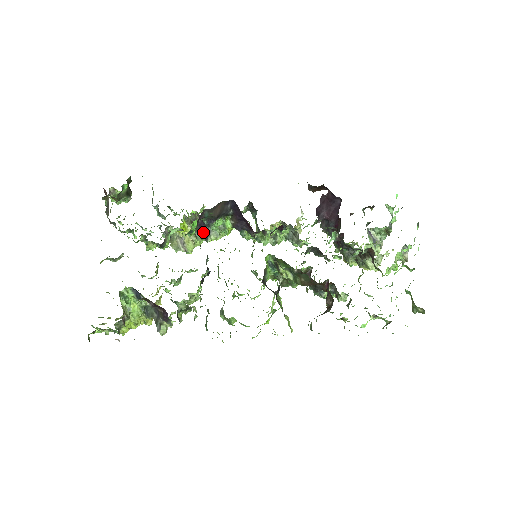
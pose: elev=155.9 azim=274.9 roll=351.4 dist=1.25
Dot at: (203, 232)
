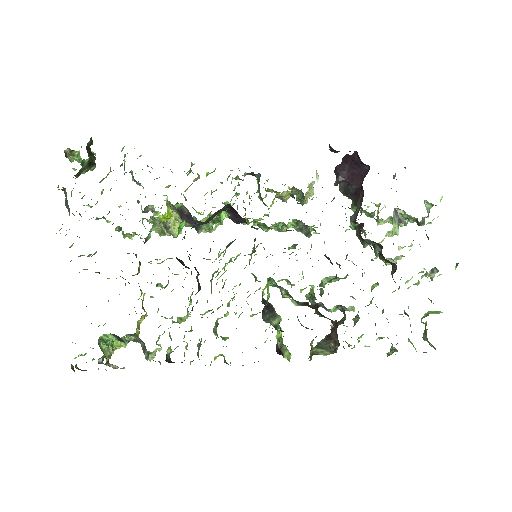
Dot at: (192, 223)
